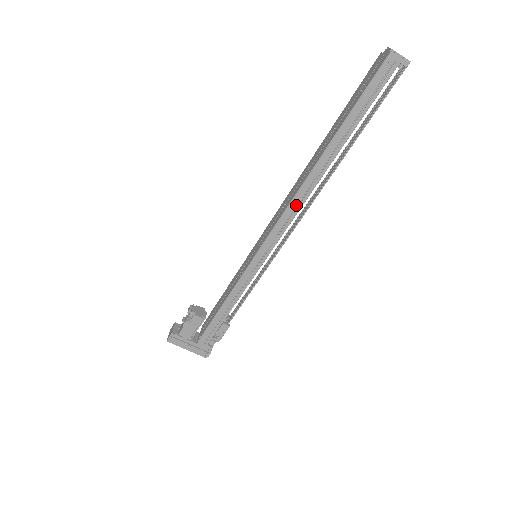
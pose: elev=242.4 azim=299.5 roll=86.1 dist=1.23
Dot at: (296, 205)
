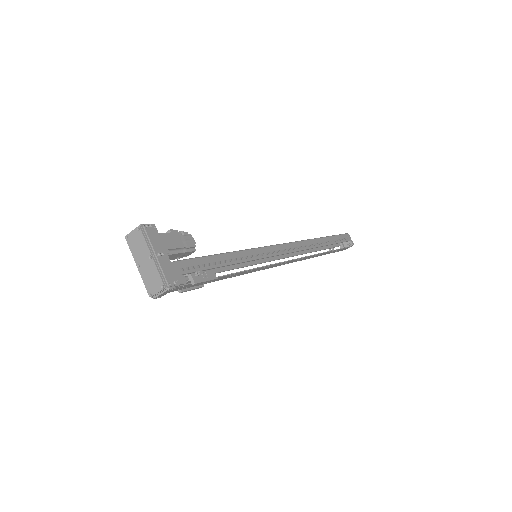
Dot at: (301, 246)
